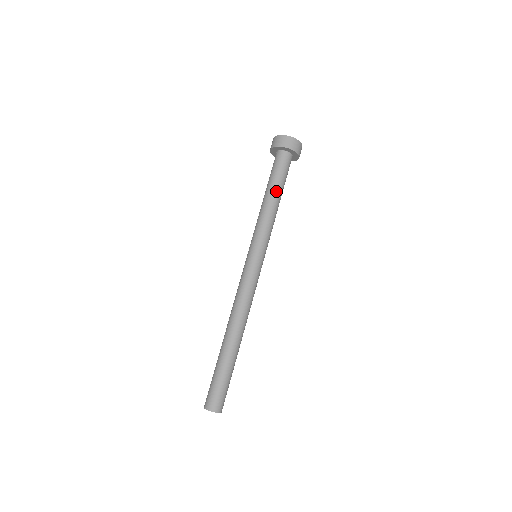
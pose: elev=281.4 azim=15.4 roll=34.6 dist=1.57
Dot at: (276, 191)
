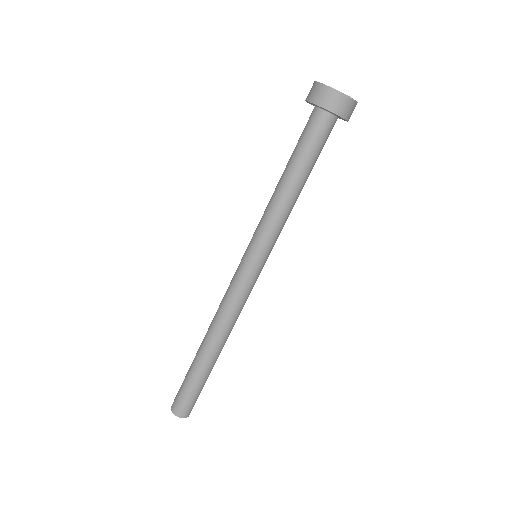
Dot at: (296, 173)
